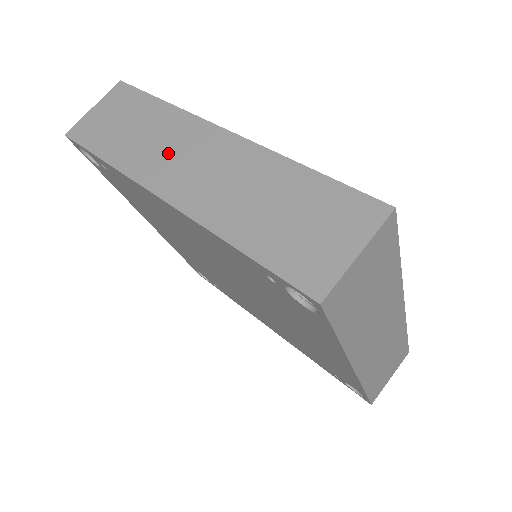
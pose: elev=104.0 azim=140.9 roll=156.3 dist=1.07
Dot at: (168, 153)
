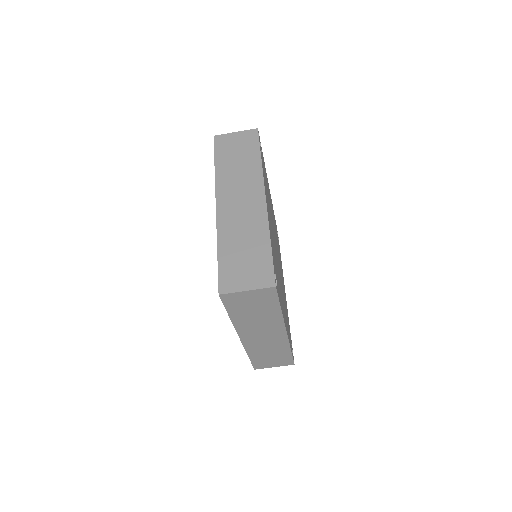
Dot at: (258, 329)
